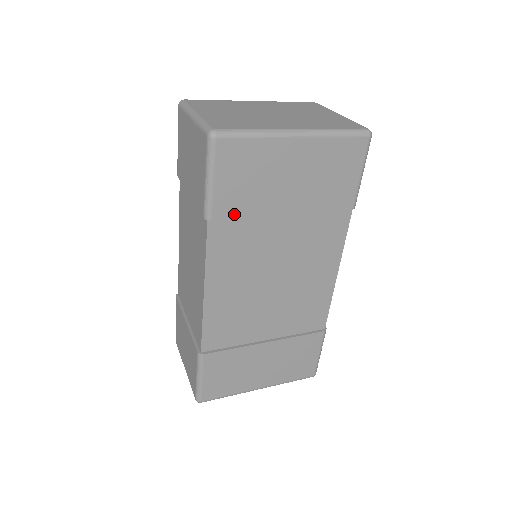
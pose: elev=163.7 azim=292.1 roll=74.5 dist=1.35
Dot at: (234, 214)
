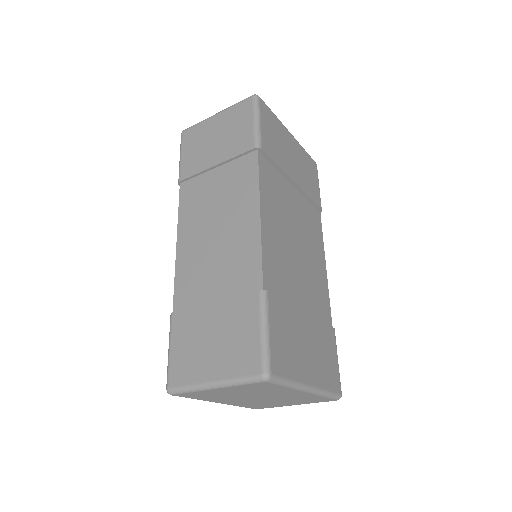
Dot at: (272, 156)
